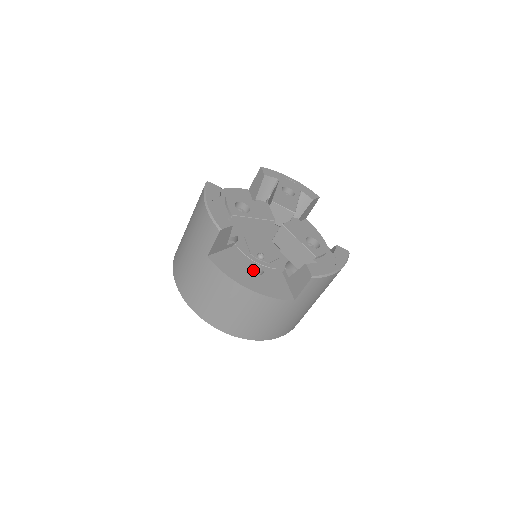
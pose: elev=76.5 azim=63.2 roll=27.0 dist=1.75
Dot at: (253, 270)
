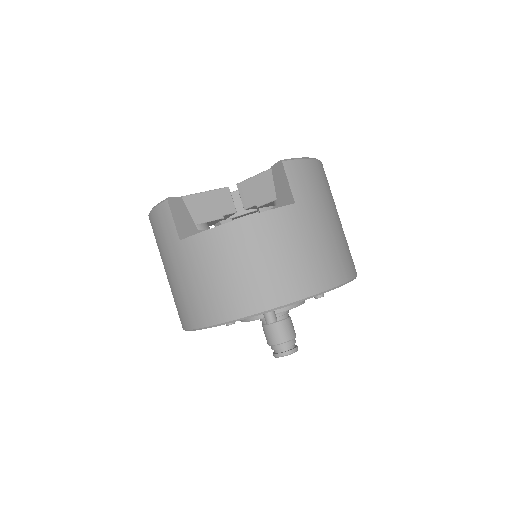
Dot at: occluded
